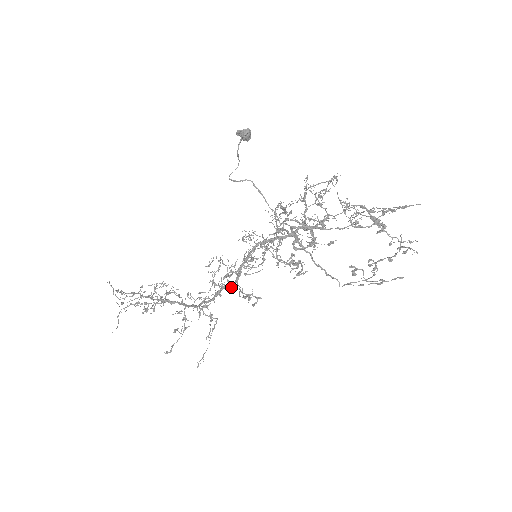
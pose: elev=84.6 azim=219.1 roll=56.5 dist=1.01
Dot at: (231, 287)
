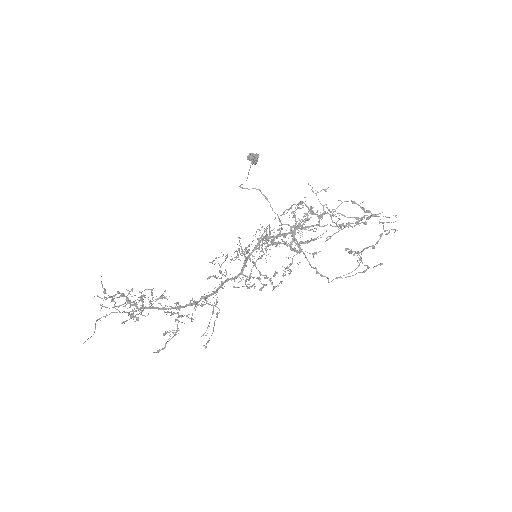
Dot at: (234, 280)
